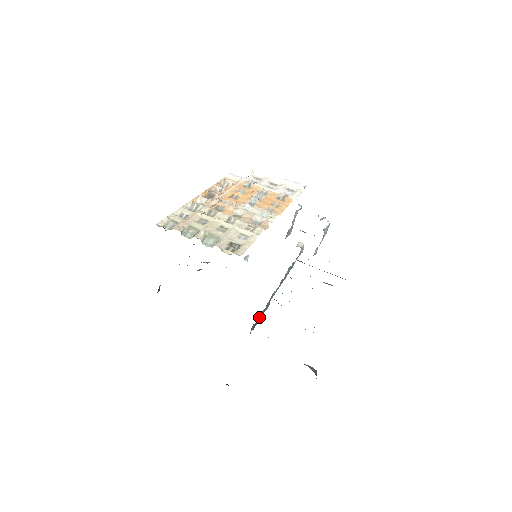
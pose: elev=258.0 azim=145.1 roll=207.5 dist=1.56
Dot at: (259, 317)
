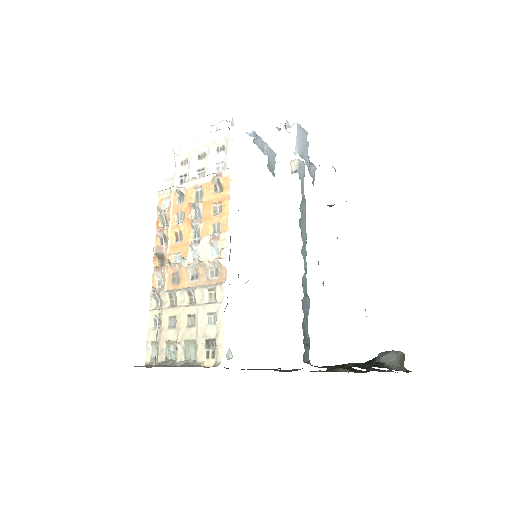
Dot at: (305, 332)
